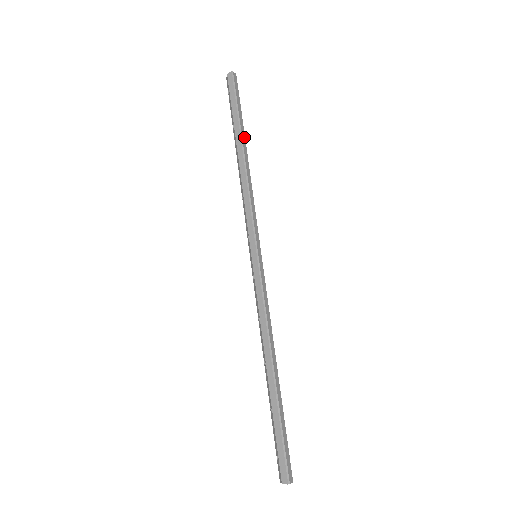
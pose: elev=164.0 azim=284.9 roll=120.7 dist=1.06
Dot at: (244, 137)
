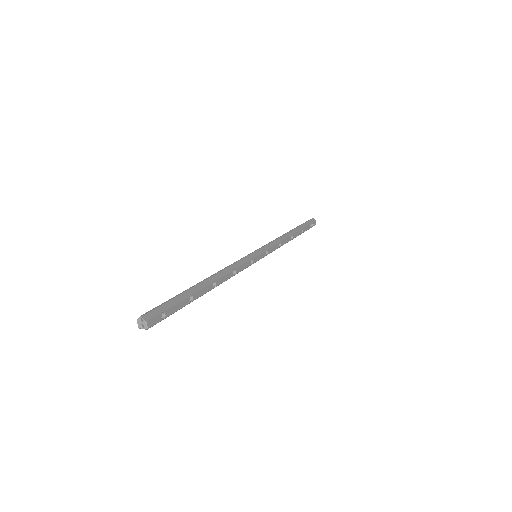
Dot at: (298, 230)
